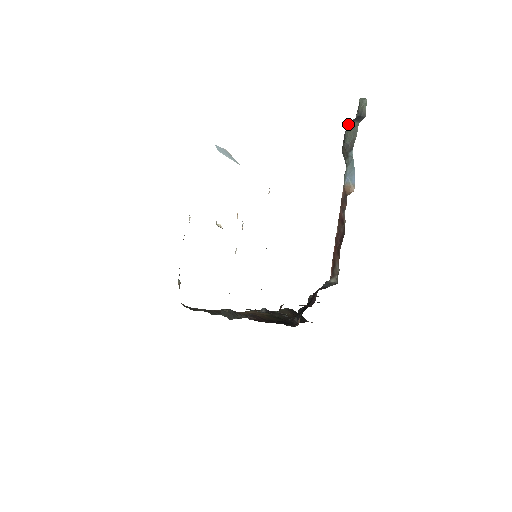
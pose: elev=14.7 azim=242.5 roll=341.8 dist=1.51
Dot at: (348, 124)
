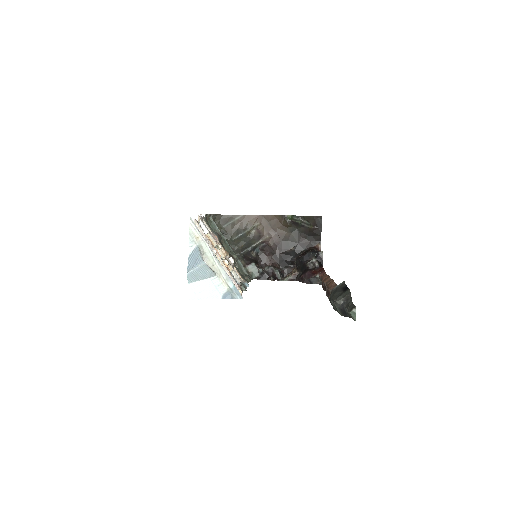
Dot at: (334, 303)
